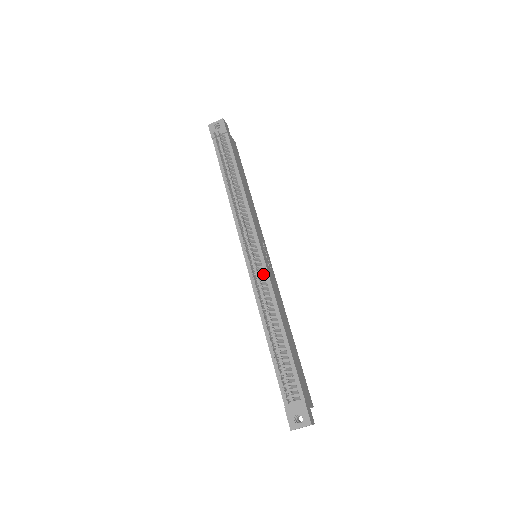
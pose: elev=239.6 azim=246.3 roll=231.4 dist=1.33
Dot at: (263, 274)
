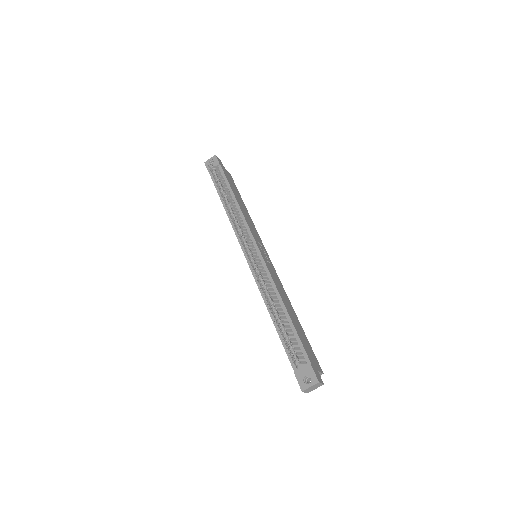
Dot at: (262, 267)
